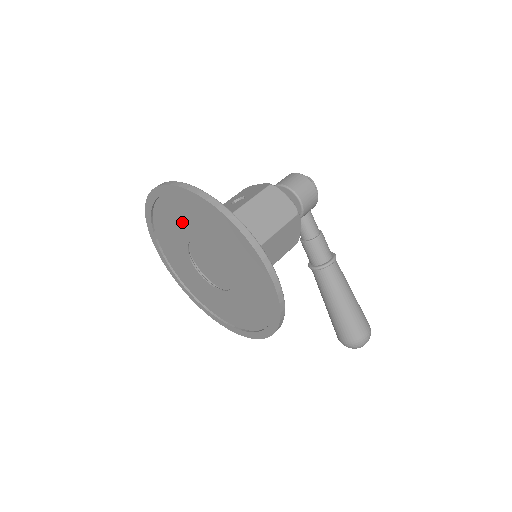
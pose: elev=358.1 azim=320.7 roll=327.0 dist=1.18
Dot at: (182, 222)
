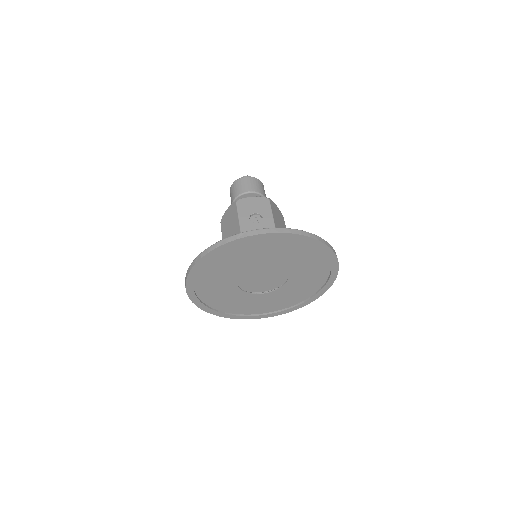
Dot at: (261, 255)
